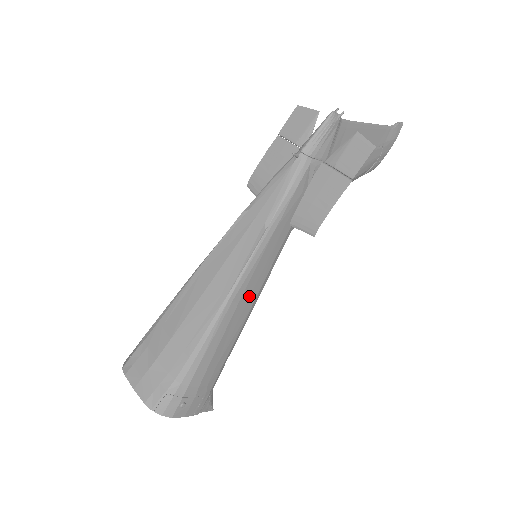
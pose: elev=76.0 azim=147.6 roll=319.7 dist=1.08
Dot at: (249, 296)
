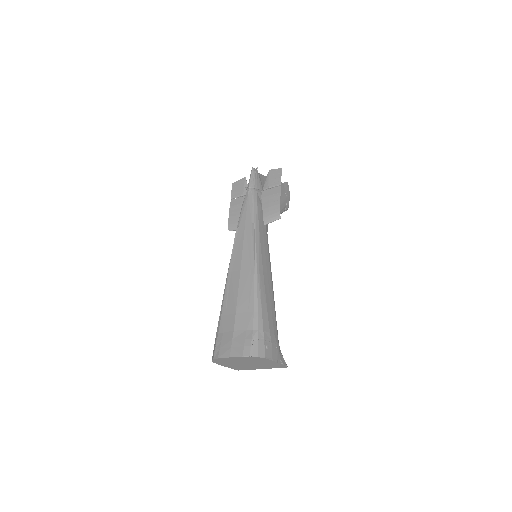
Dot at: (266, 268)
